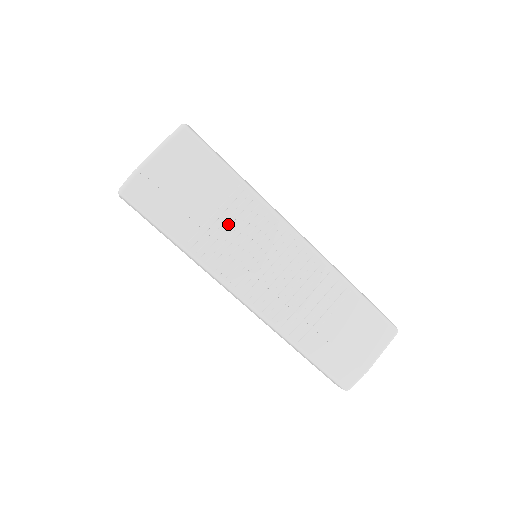
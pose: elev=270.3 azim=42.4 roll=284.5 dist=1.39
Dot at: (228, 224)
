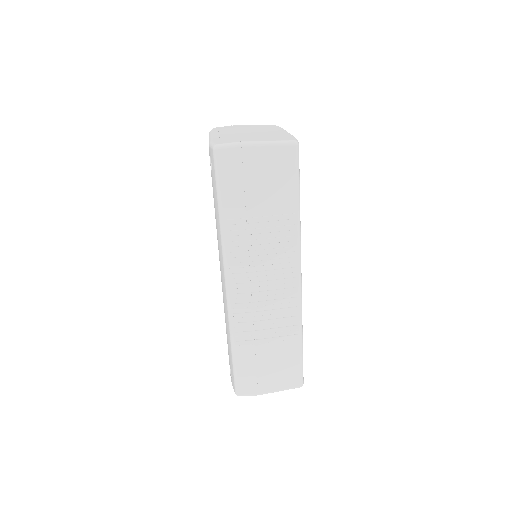
Dot at: (264, 231)
